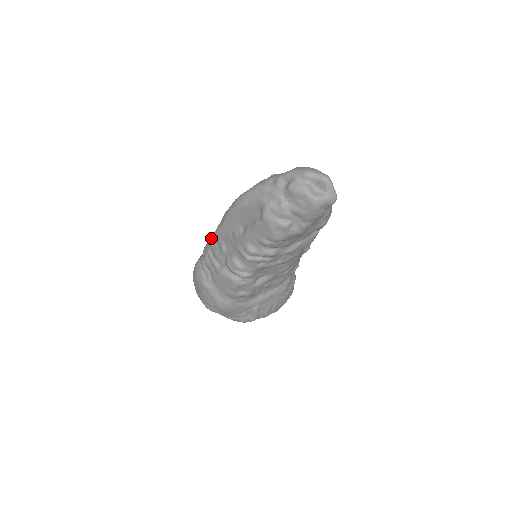
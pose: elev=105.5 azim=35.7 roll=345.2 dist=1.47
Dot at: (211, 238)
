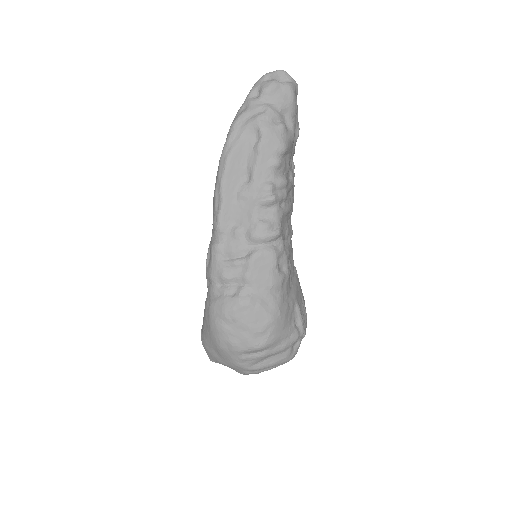
Dot at: (214, 243)
